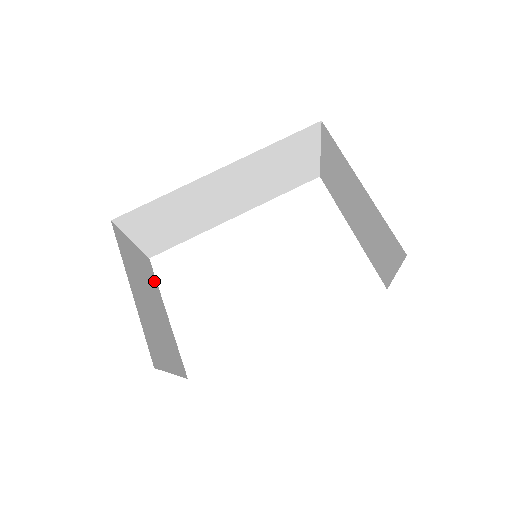
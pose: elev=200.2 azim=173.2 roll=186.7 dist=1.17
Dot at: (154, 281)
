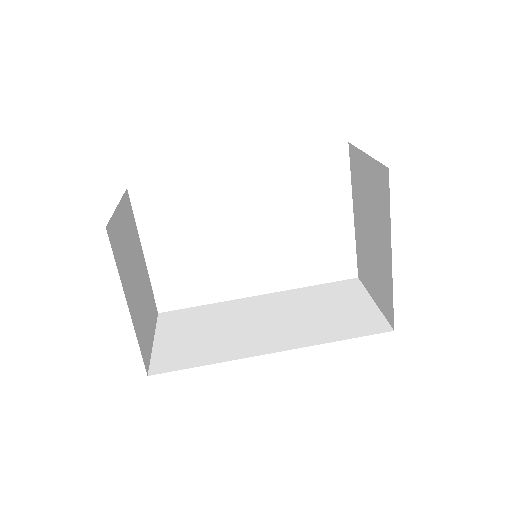
Dot at: (133, 223)
